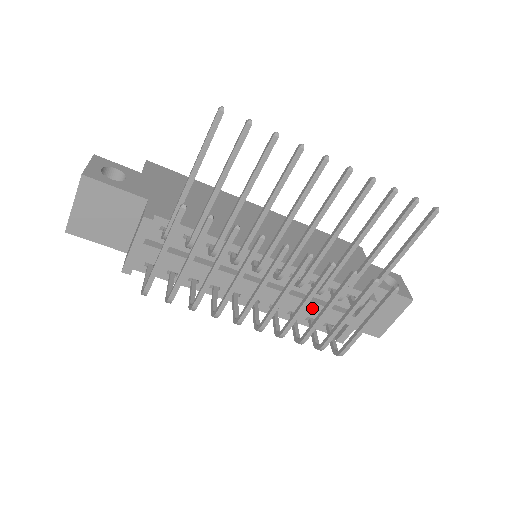
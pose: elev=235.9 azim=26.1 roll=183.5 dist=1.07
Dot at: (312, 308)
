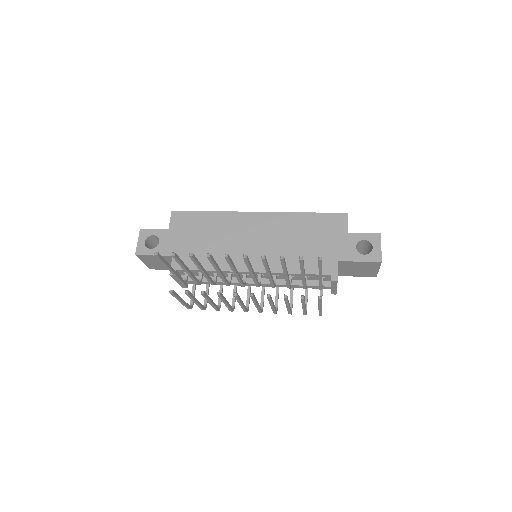
Dot at: (298, 287)
